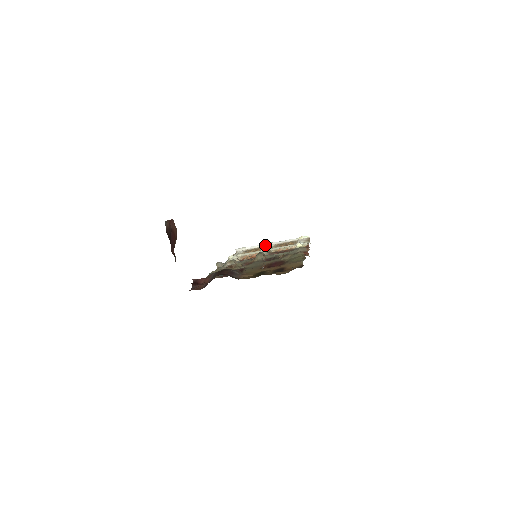
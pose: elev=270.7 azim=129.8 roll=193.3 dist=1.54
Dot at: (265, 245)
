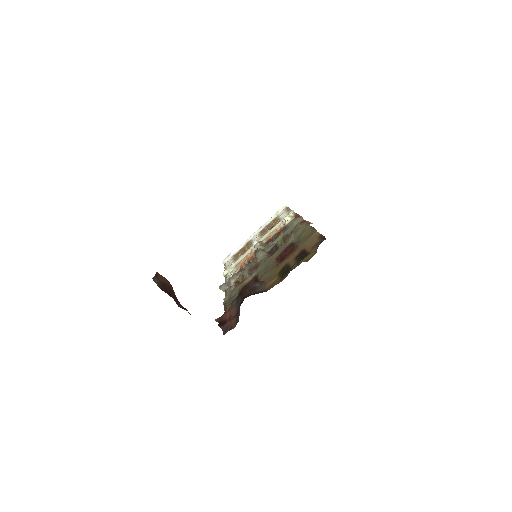
Dot at: (248, 240)
